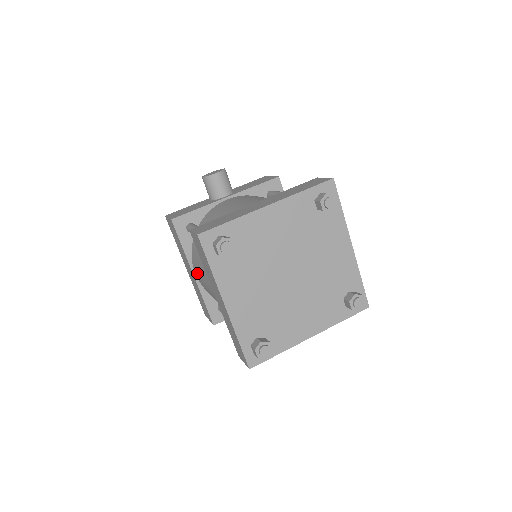
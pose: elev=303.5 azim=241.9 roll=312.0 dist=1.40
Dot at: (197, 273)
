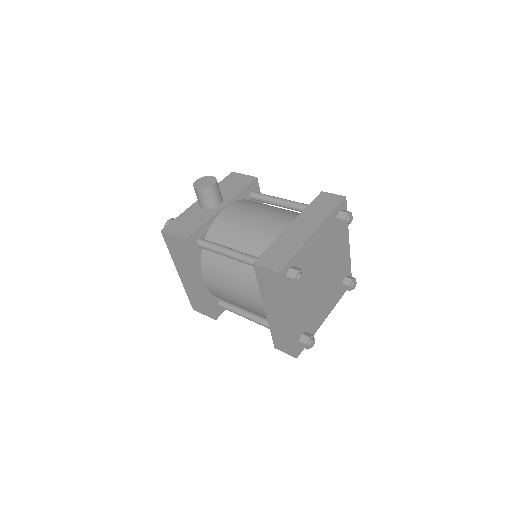
Dot at: (212, 283)
